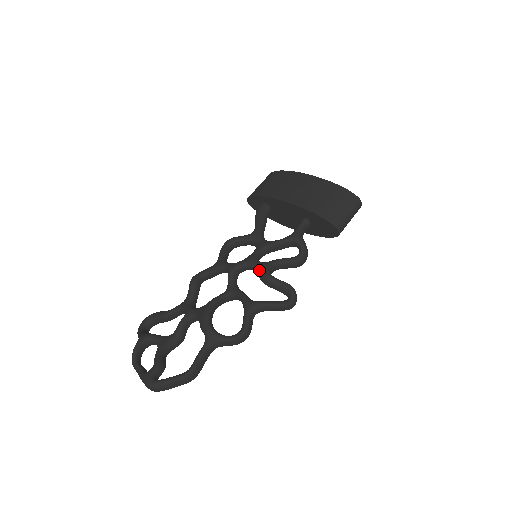
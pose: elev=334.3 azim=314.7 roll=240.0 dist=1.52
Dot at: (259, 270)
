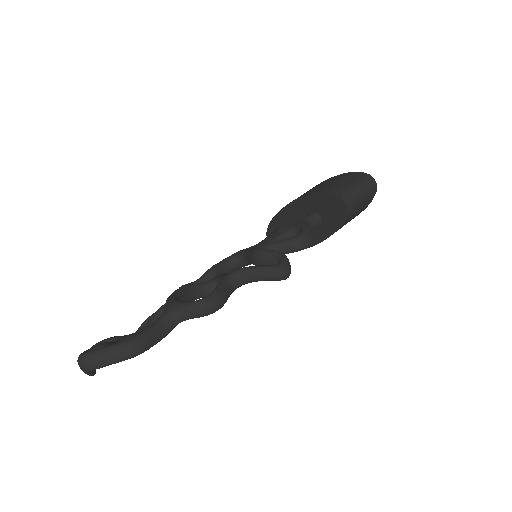
Dot at: (248, 251)
